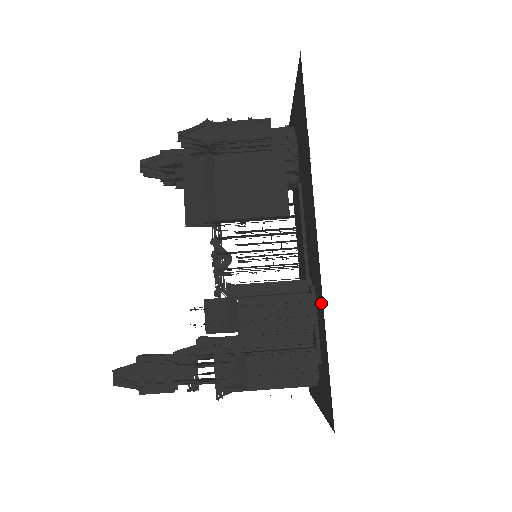
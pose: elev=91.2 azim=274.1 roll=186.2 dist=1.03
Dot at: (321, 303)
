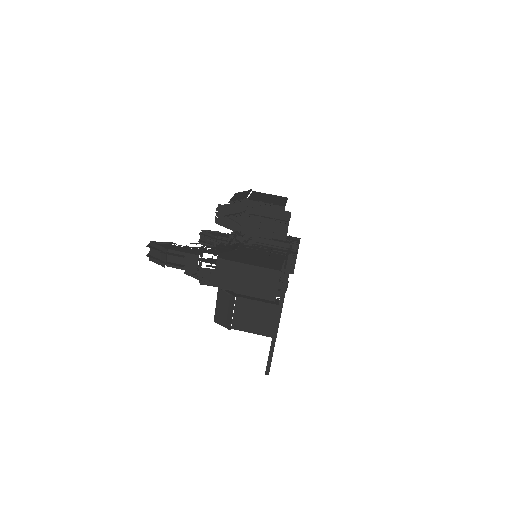
Dot at: occluded
